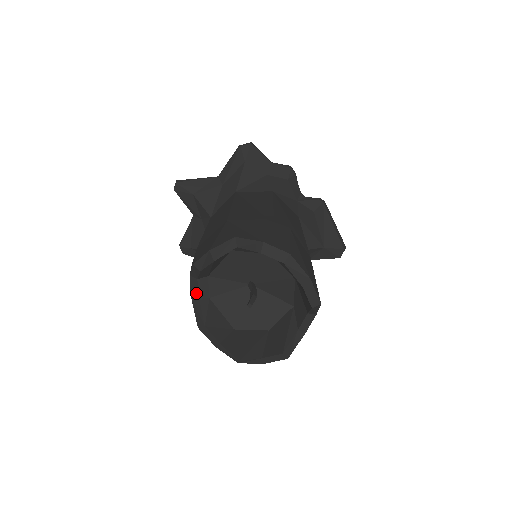
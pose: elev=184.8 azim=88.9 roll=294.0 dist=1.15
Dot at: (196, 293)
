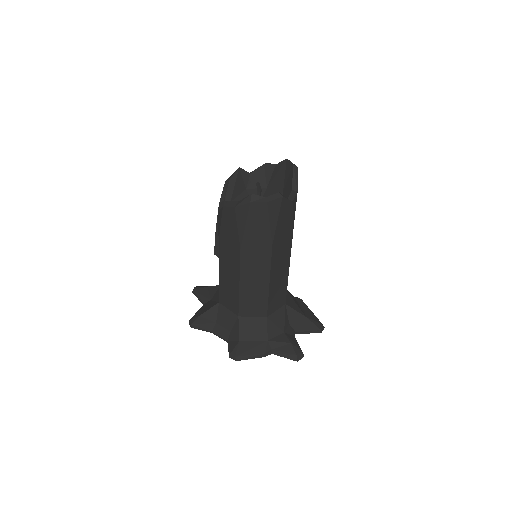
Dot at: occluded
